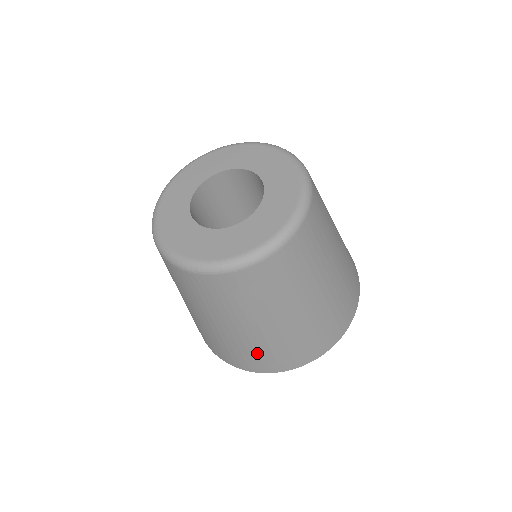
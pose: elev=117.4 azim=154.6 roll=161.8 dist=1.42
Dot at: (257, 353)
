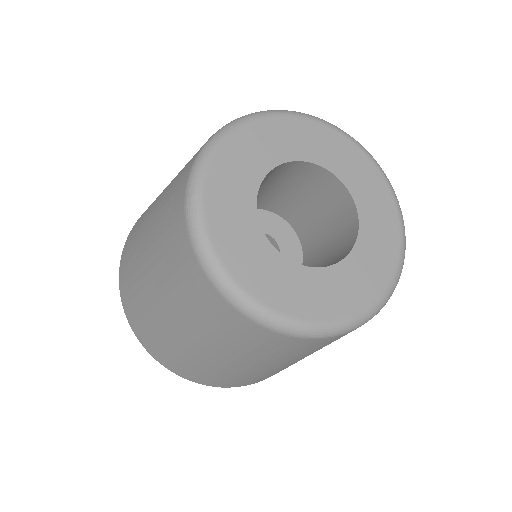
Dot at: (234, 378)
